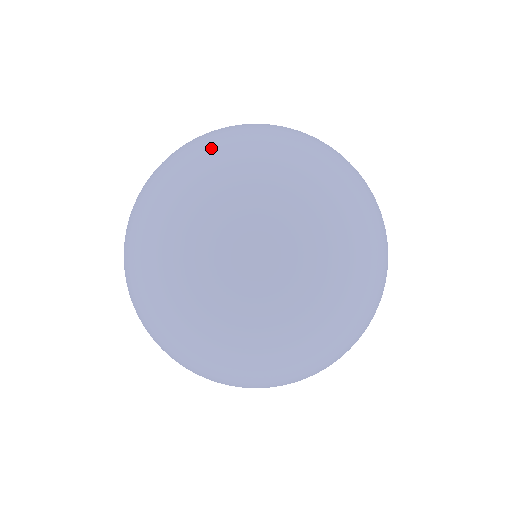
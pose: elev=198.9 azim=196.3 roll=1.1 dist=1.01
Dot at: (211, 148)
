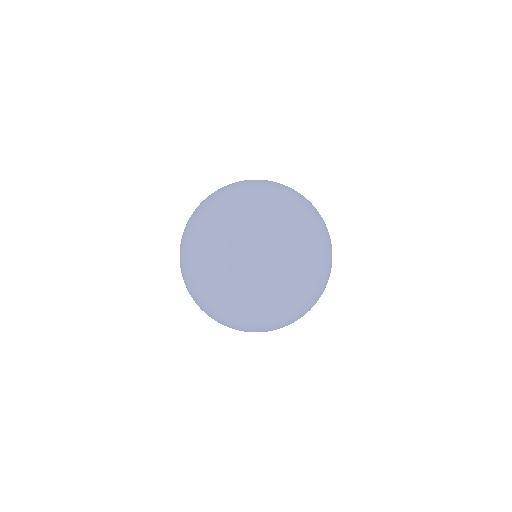
Dot at: (246, 245)
